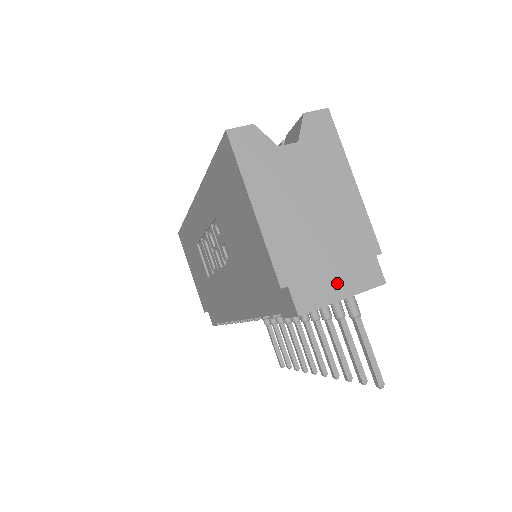
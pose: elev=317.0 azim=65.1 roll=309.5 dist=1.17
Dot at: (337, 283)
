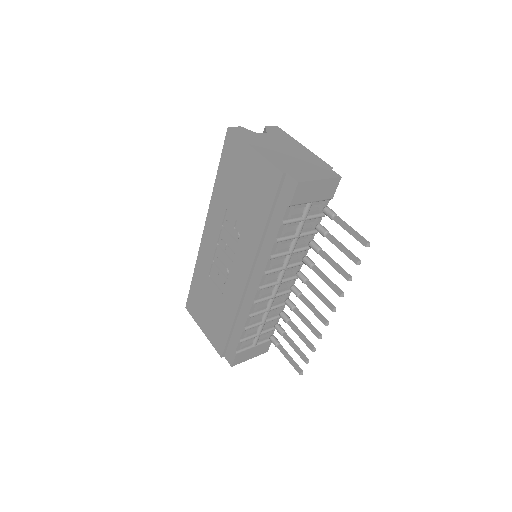
Dot at: (314, 174)
